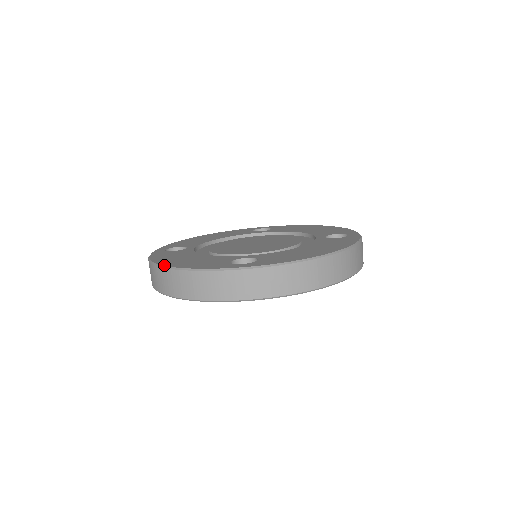
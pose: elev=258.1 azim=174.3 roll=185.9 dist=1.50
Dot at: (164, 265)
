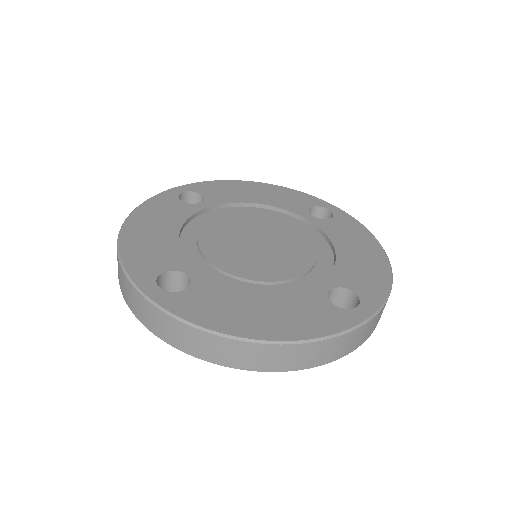
Dot at: (122, 229)
